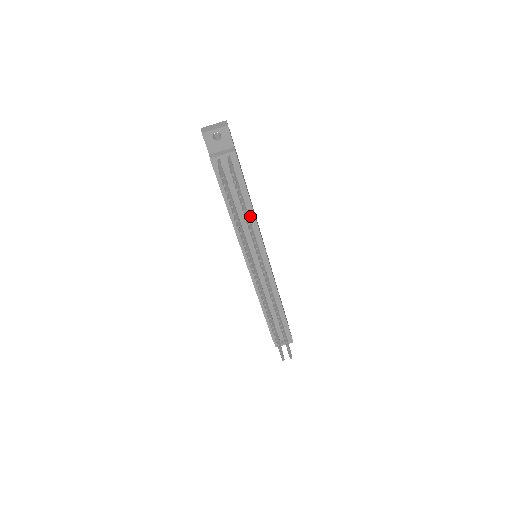
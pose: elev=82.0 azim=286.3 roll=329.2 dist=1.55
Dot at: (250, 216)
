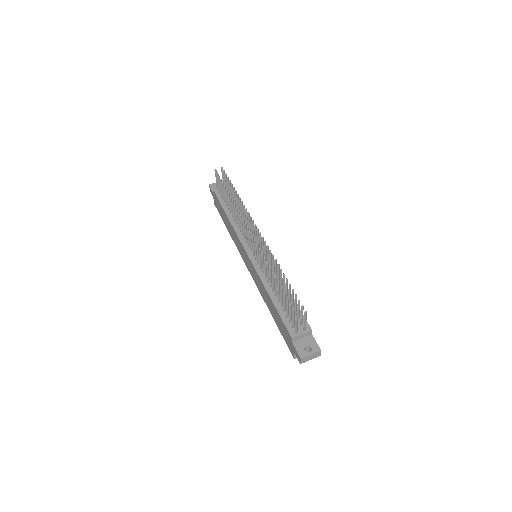
Dot at: occluded
